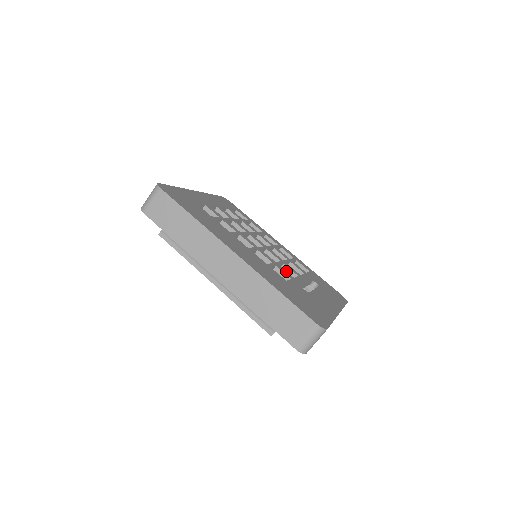
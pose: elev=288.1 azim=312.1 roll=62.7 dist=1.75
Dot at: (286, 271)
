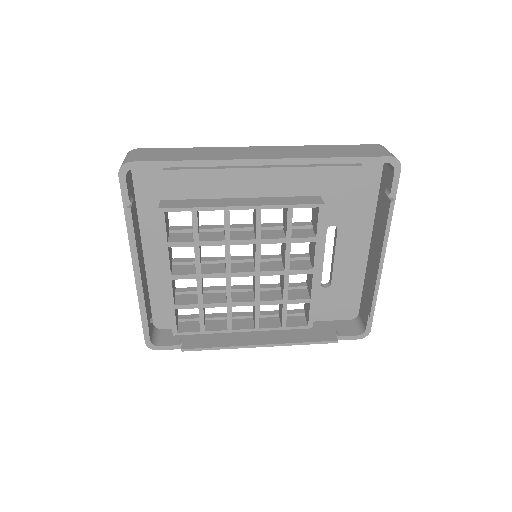
Dot at: occluded
